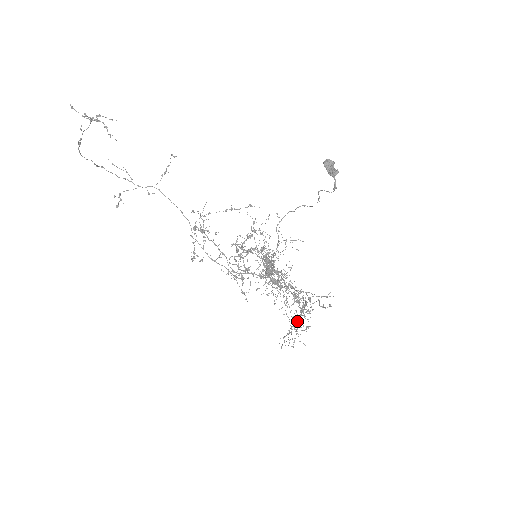
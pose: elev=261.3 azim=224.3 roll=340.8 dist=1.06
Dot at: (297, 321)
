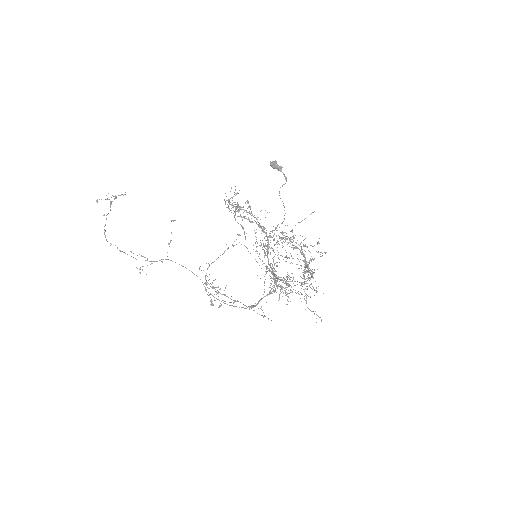
Dot at: (304, 266)
